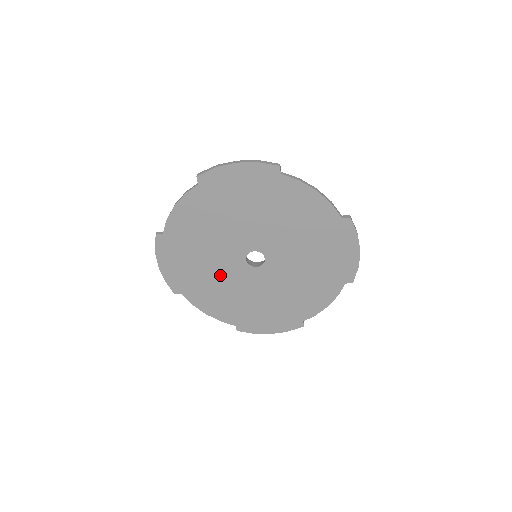
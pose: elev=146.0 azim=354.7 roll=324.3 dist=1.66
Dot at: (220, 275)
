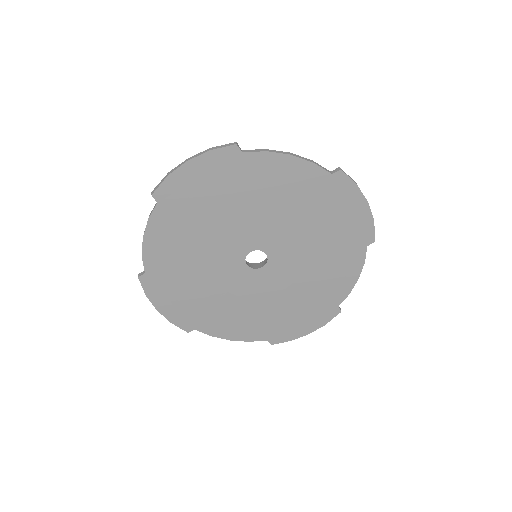
Dot at: (226, 293)
